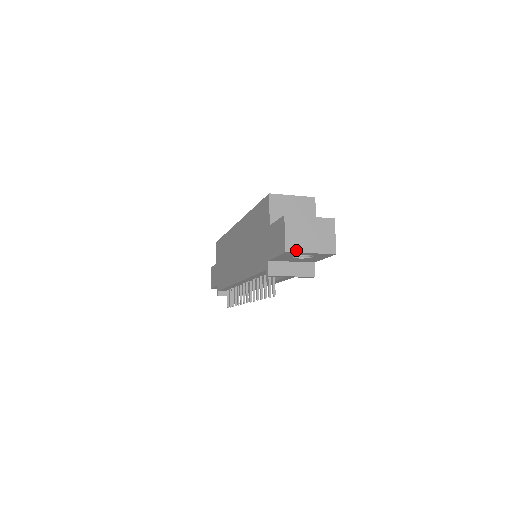
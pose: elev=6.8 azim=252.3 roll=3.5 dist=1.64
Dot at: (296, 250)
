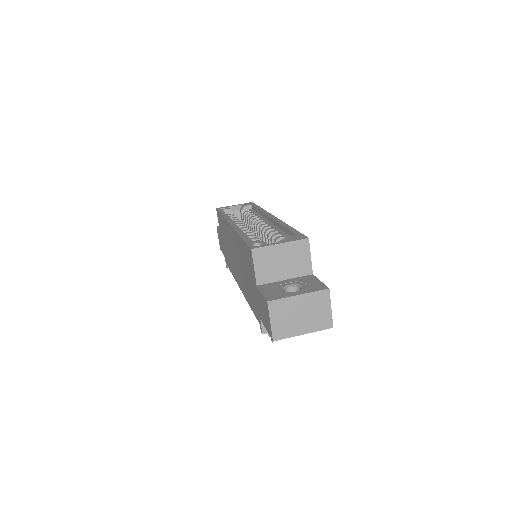
Dot at: (285, 336)
